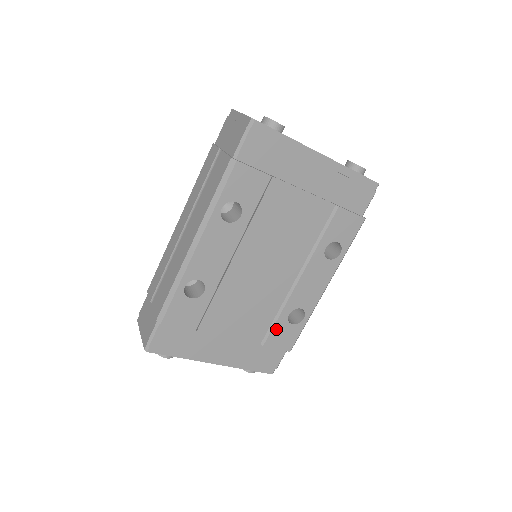
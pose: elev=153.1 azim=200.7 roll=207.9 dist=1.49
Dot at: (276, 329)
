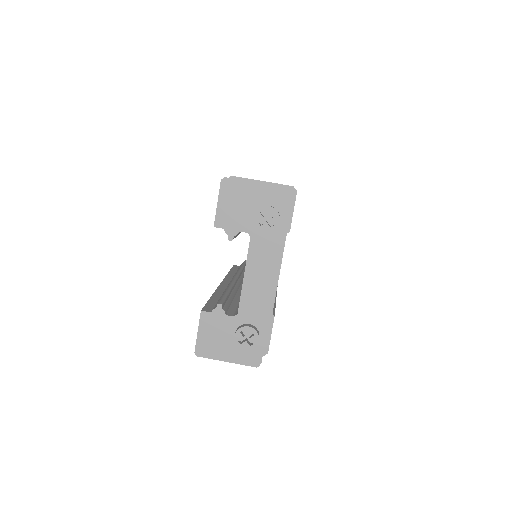
Dot at: occluded
